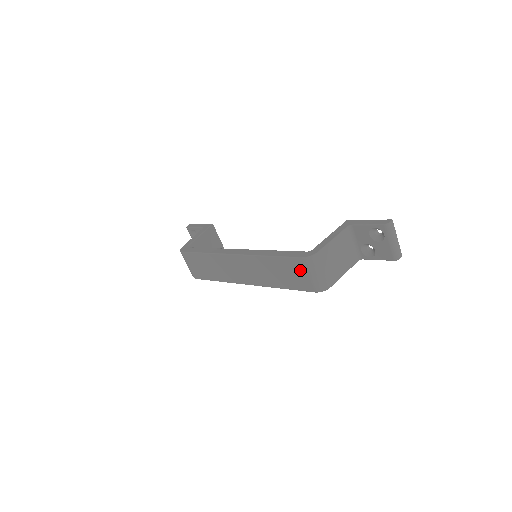
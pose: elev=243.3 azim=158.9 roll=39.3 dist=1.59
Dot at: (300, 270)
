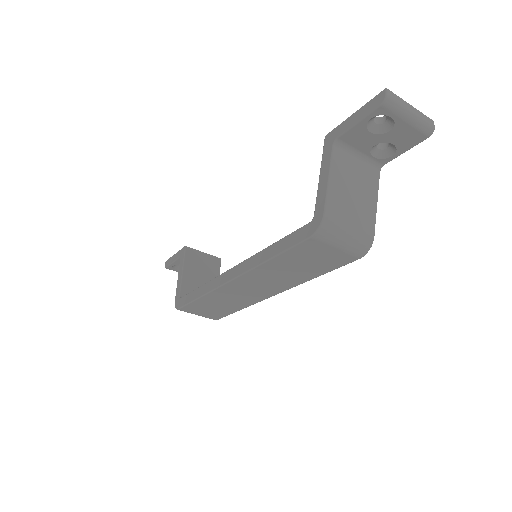
Dot at: (320, 250)
